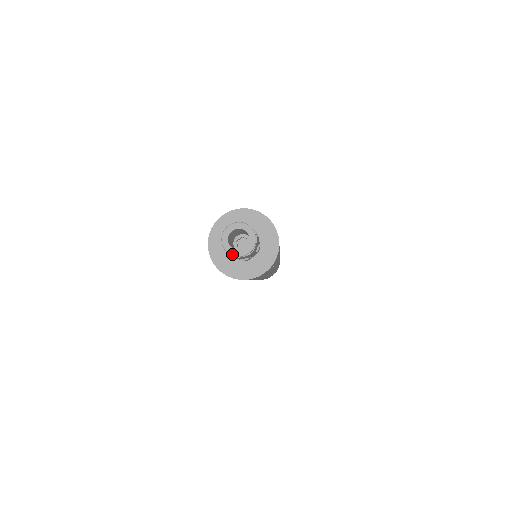
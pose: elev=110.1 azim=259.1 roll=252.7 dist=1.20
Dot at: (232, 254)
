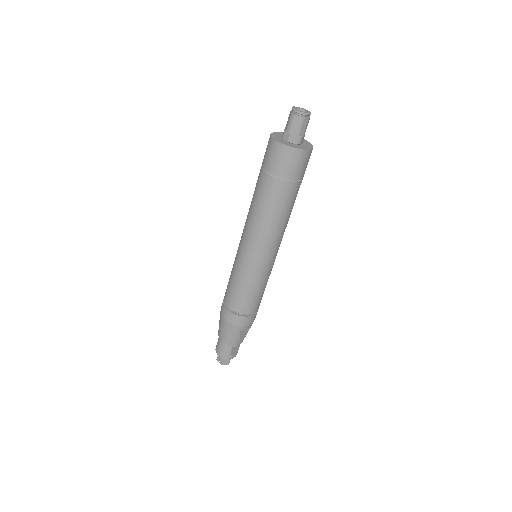
Dot at: (295, 109)
